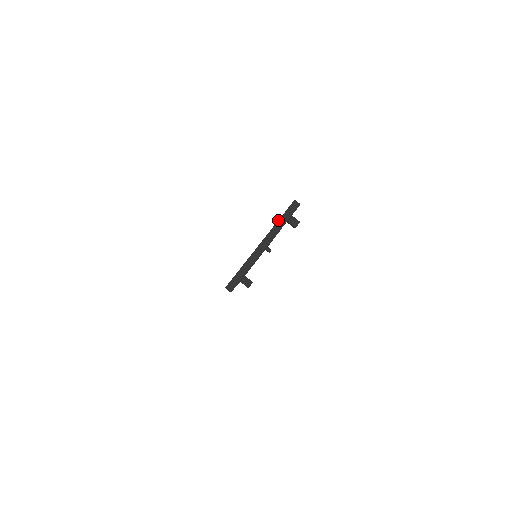
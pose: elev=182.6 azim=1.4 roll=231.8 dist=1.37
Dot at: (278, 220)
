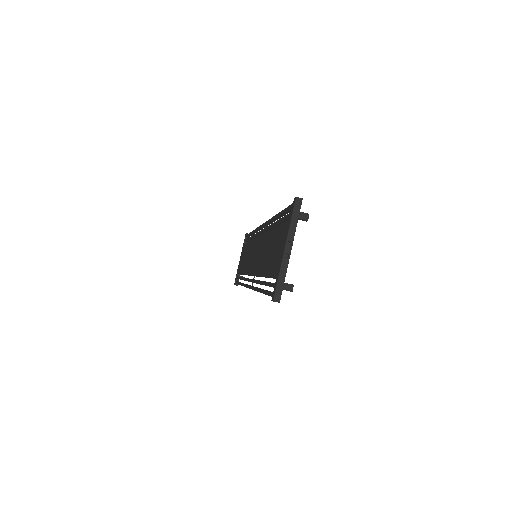
Dot at: (290, 221)
